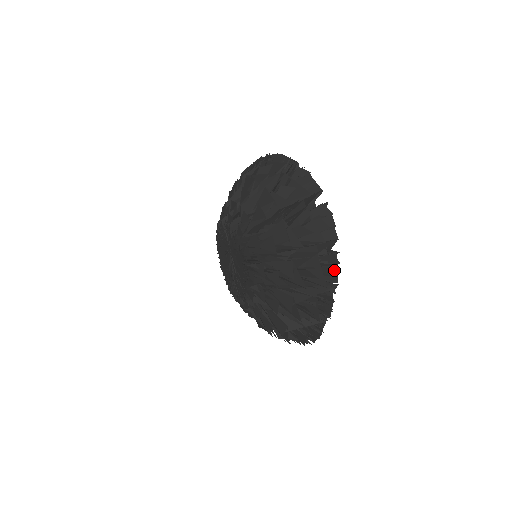
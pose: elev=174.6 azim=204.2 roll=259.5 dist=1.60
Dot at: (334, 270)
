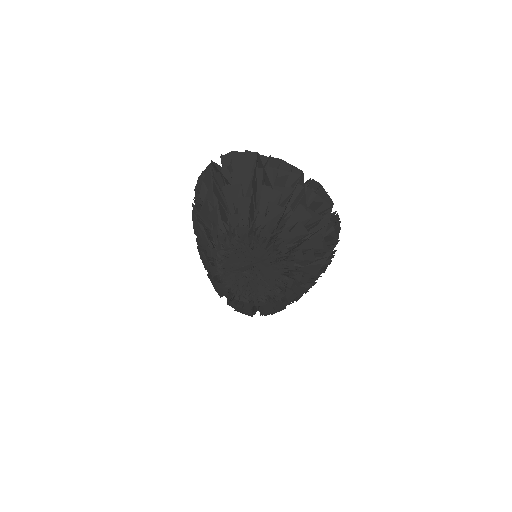
Dot at: occluded
